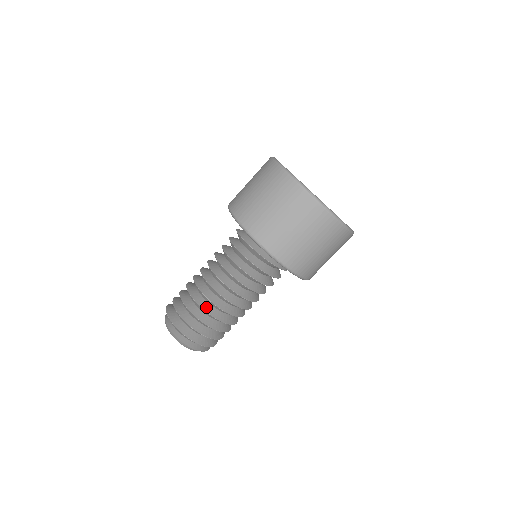
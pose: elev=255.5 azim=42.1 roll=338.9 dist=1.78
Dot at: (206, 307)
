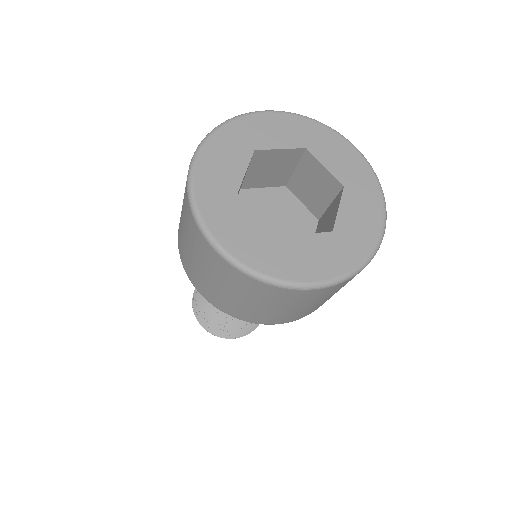
Dot at: occluded
